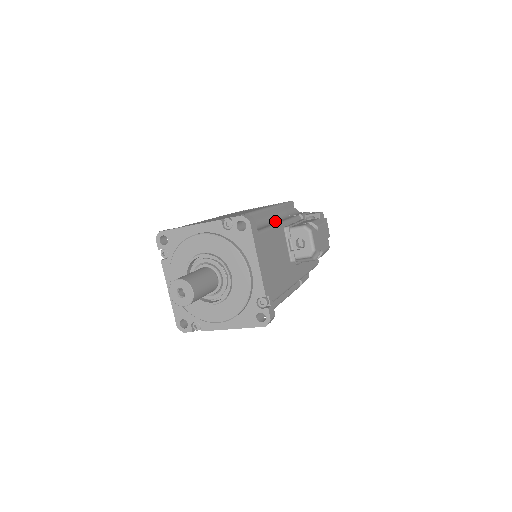
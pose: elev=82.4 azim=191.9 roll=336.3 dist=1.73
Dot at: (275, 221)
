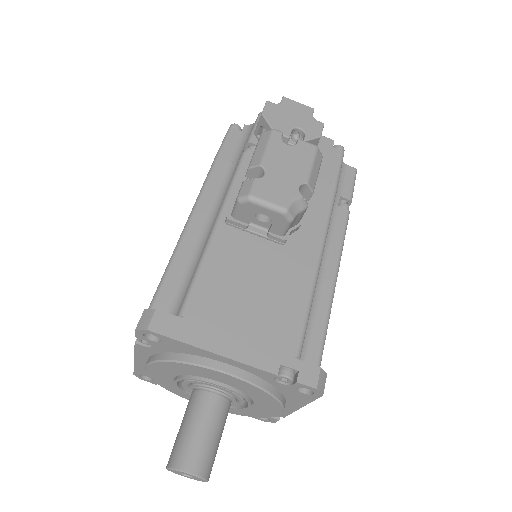
Dot at: (216, 215)
